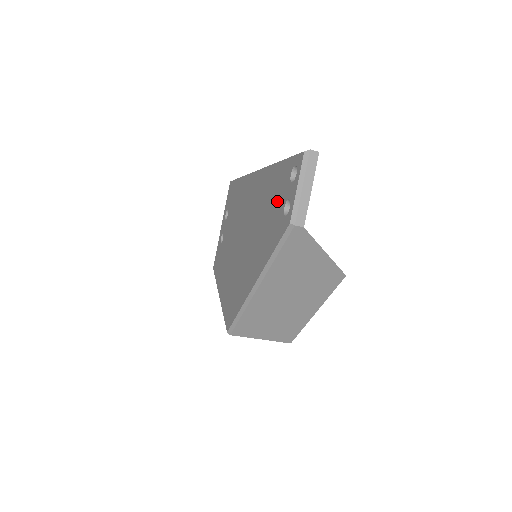
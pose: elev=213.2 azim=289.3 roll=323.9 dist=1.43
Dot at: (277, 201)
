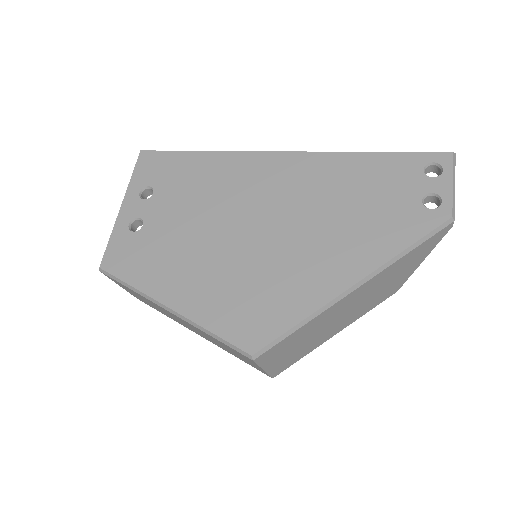
Dot at: (392, 192)
